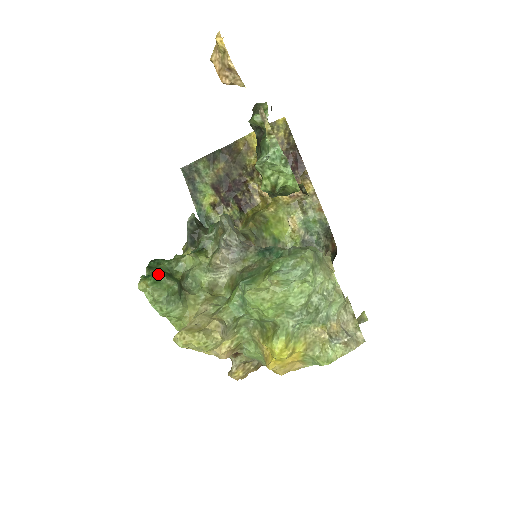
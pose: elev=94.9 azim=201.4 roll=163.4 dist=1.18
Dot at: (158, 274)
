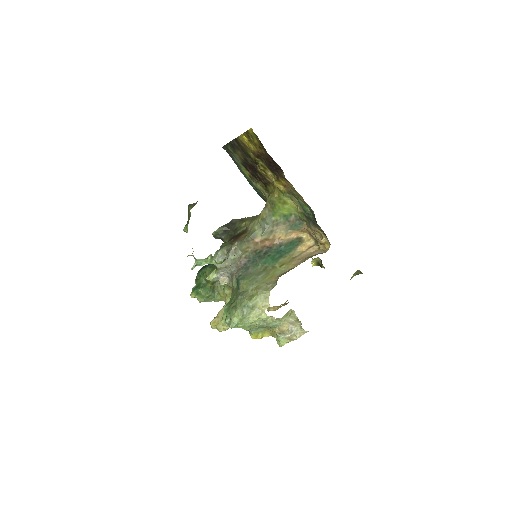
Dot at: (197, 290)
